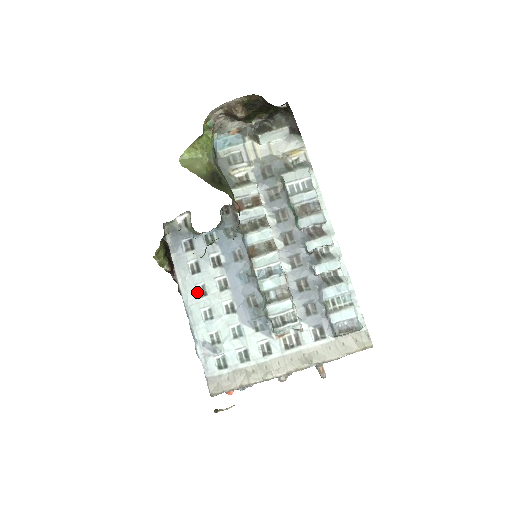
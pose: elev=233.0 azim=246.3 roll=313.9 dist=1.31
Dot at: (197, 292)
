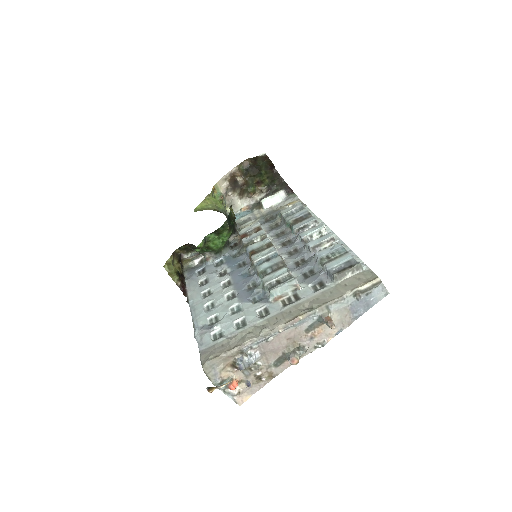
Dot at: (203, 296)
